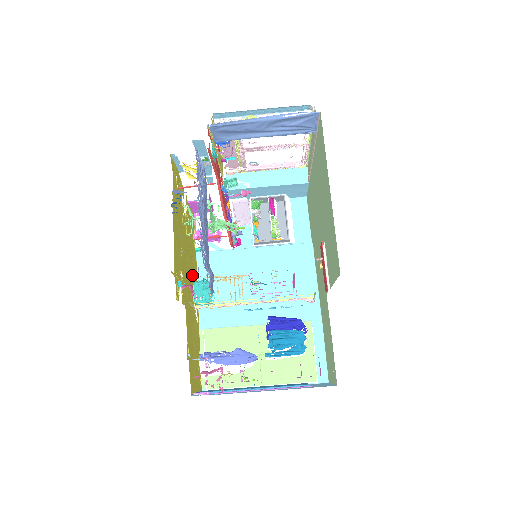
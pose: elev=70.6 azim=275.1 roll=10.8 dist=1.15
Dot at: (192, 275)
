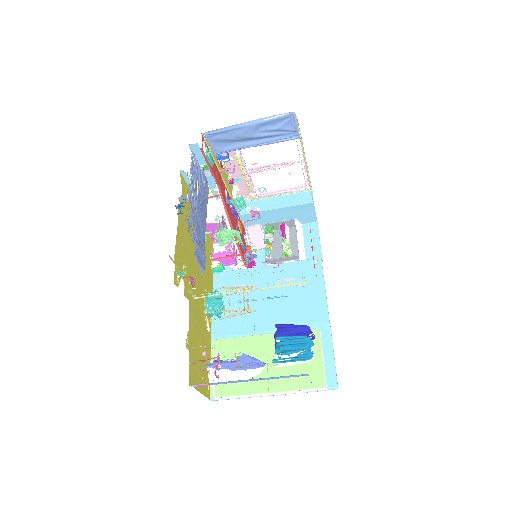
Dot at: (204, 286)
